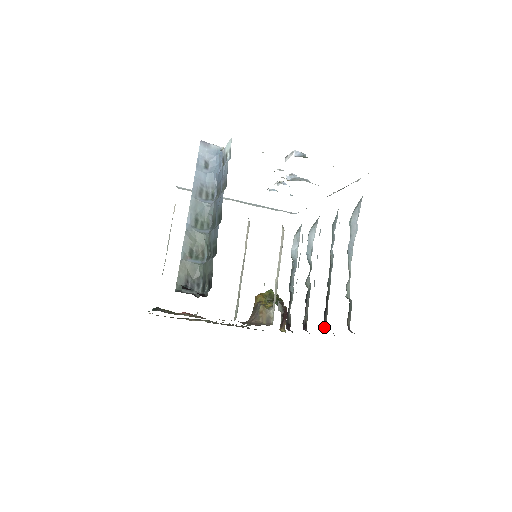
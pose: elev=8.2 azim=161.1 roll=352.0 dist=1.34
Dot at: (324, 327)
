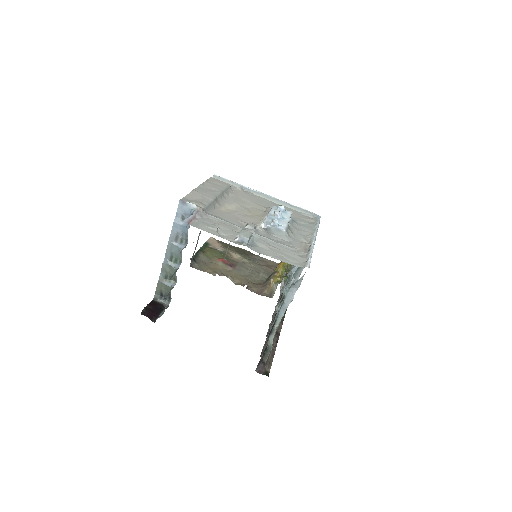
Dot at: occluded
